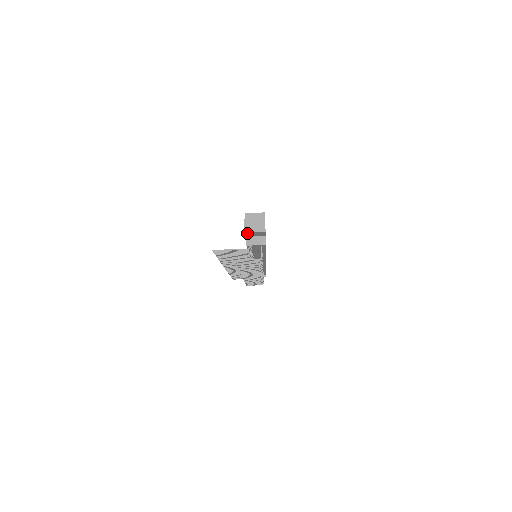
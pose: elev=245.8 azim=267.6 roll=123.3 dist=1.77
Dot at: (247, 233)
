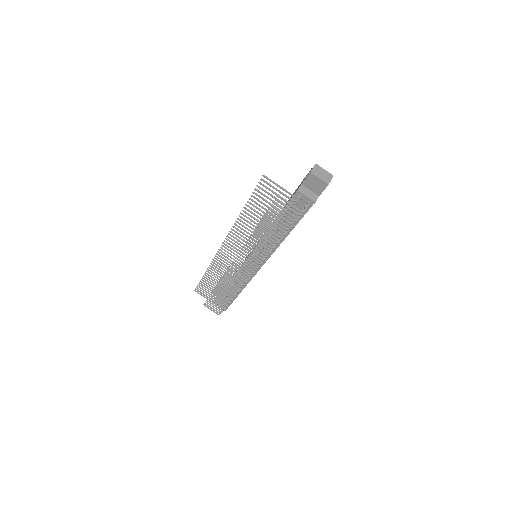
Dot at: (311, 176)
